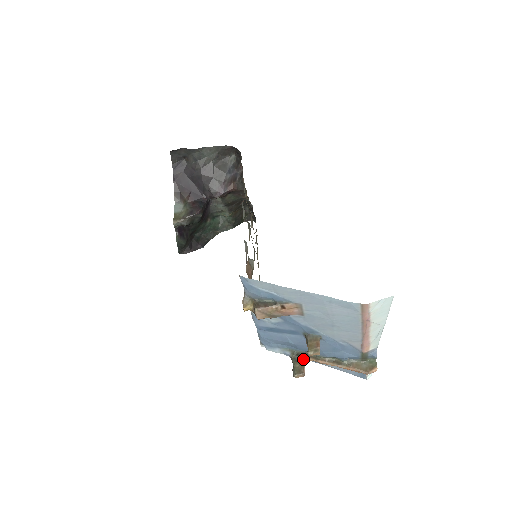
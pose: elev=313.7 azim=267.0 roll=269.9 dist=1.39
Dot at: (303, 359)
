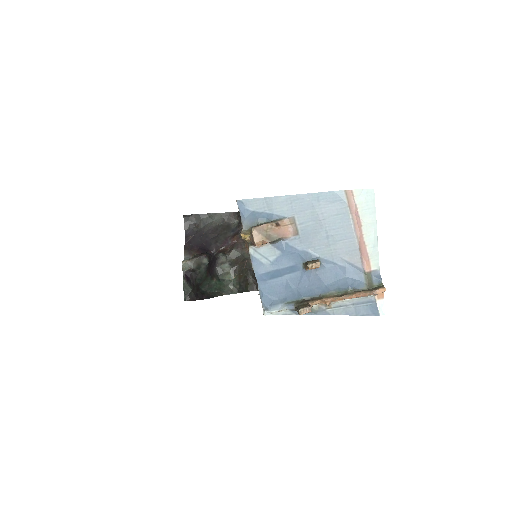
Dot at: (307, 303)
